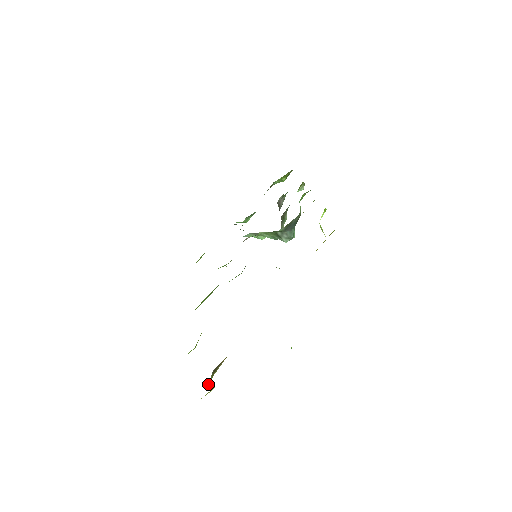
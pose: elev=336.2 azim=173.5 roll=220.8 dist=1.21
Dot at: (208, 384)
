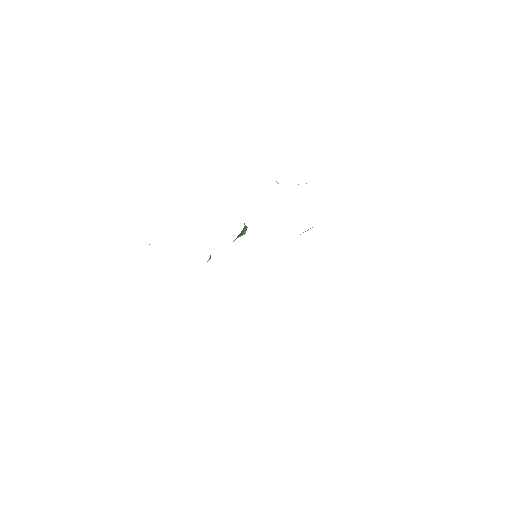
Dot at: occluded
